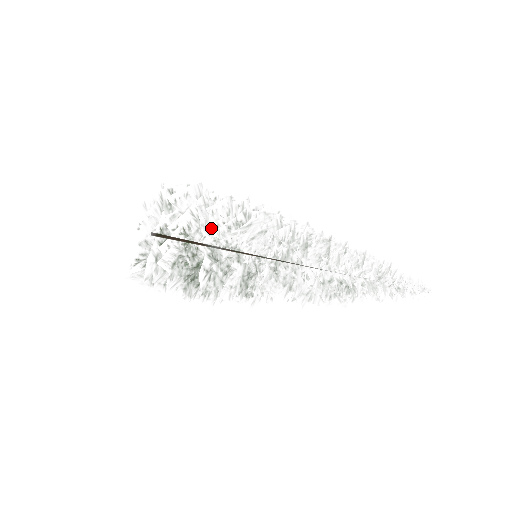
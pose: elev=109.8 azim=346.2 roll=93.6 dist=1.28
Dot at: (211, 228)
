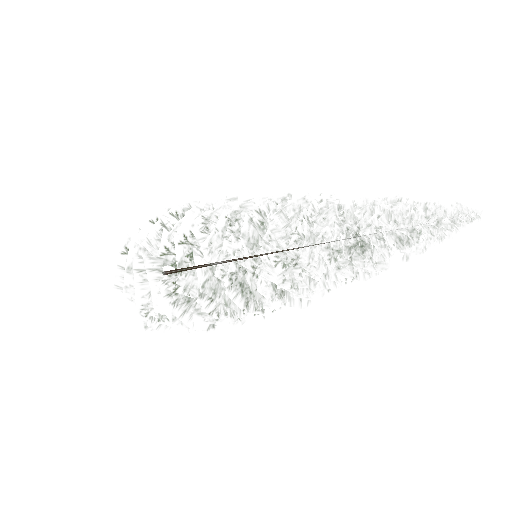
Dot at: occluded
